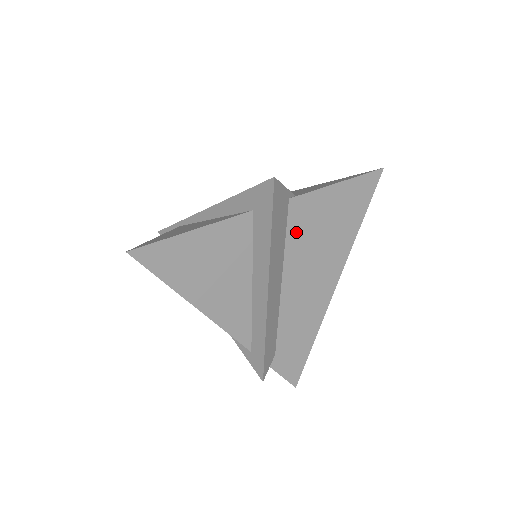
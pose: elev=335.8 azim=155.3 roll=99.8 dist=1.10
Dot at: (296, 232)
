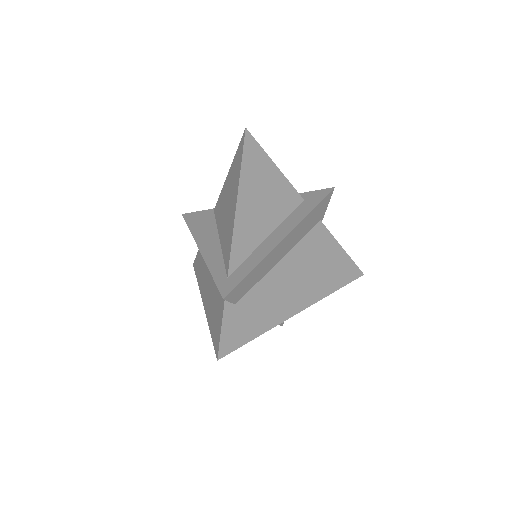
Dot at: (310, 242)
